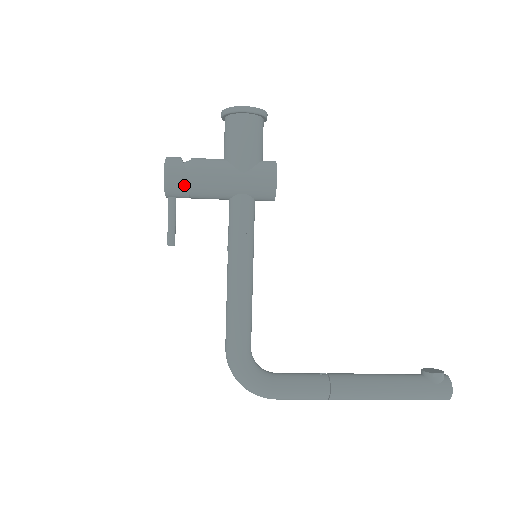
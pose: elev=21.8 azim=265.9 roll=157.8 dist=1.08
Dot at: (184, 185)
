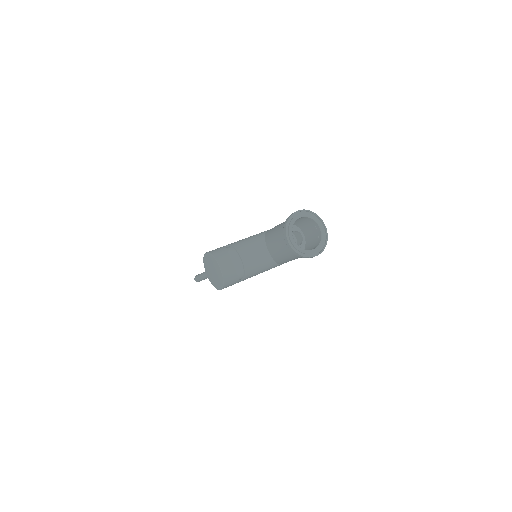
Dot at: occluded
